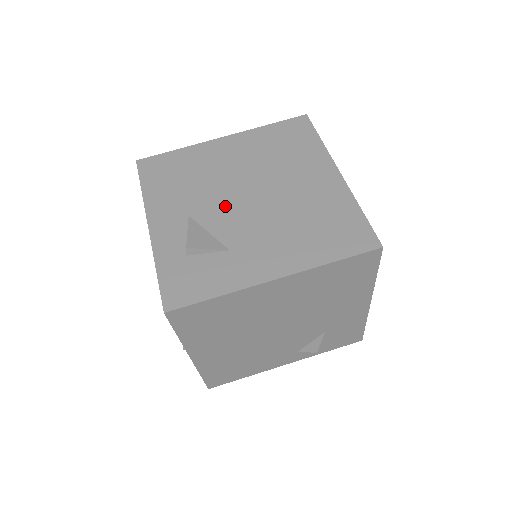
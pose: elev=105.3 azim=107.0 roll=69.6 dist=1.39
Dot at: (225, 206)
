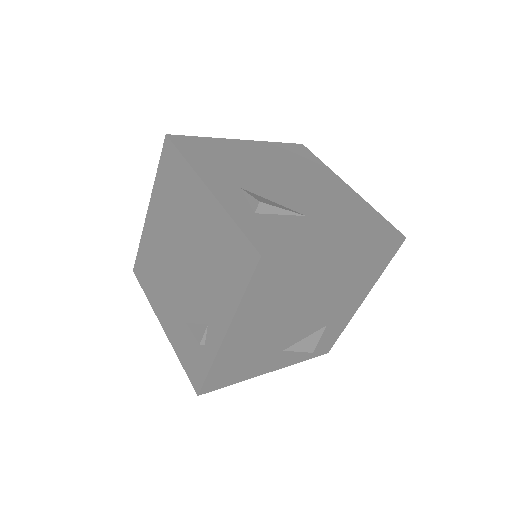
Dot at: (296, 330)
